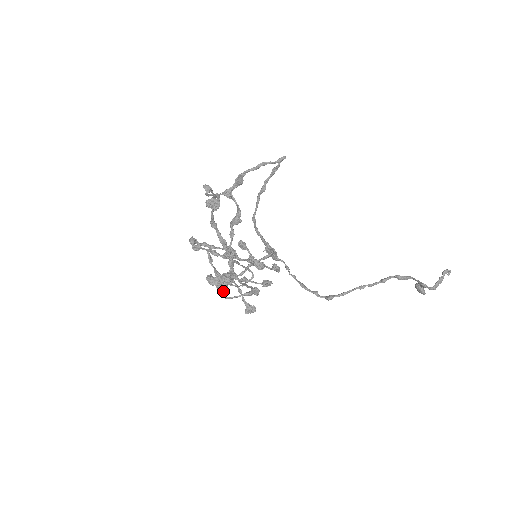
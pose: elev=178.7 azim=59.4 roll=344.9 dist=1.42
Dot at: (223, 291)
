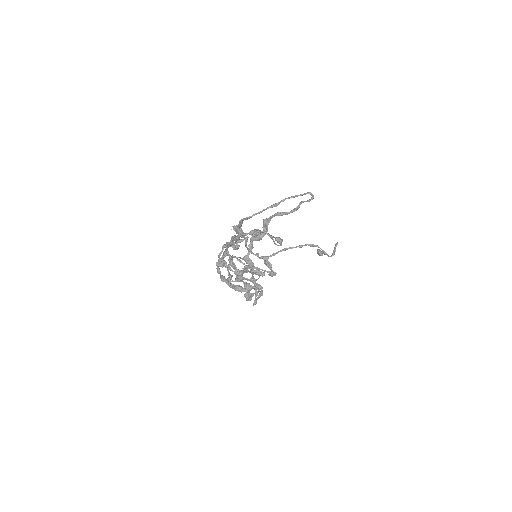
Dot at: (231, 287)
